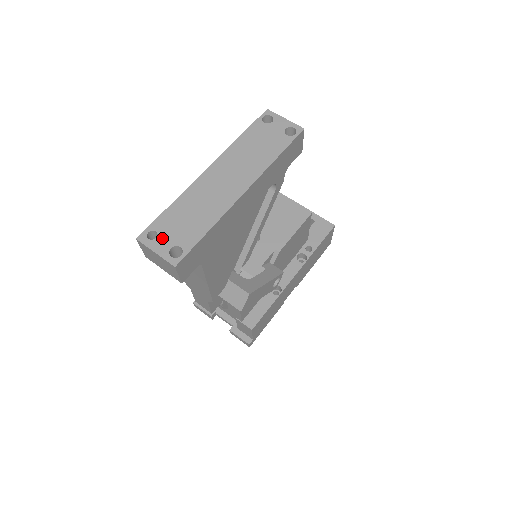
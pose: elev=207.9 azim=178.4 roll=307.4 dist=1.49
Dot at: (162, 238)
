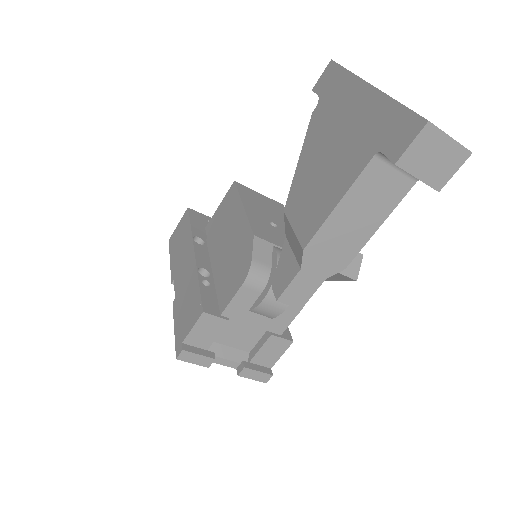
Dot at: occluded
